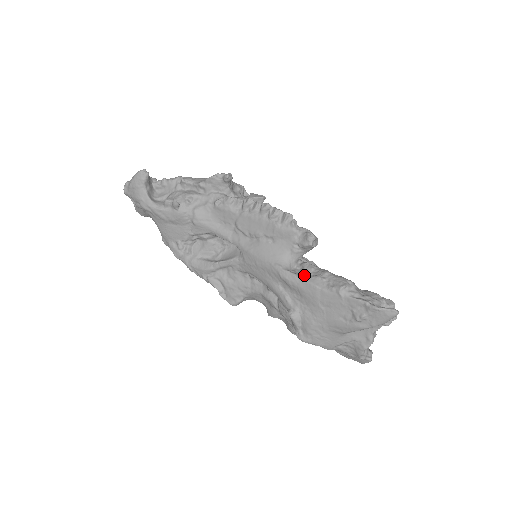
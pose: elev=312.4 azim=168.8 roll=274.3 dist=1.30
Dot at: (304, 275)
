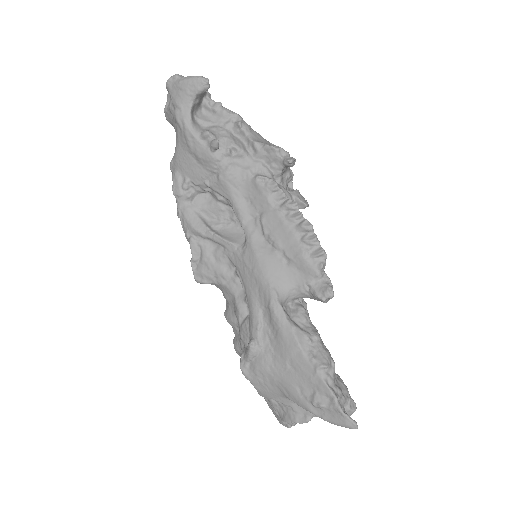
Dot at: (293, 320)
